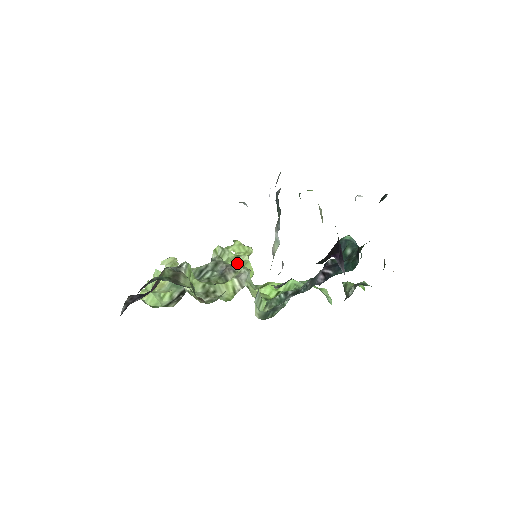
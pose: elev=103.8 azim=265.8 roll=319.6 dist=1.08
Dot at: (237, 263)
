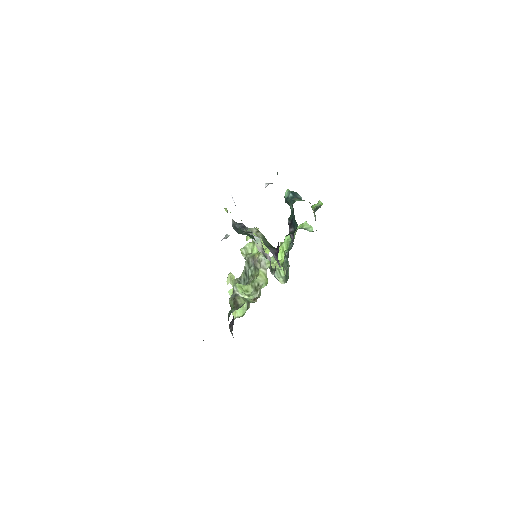
Dot at: occluded
